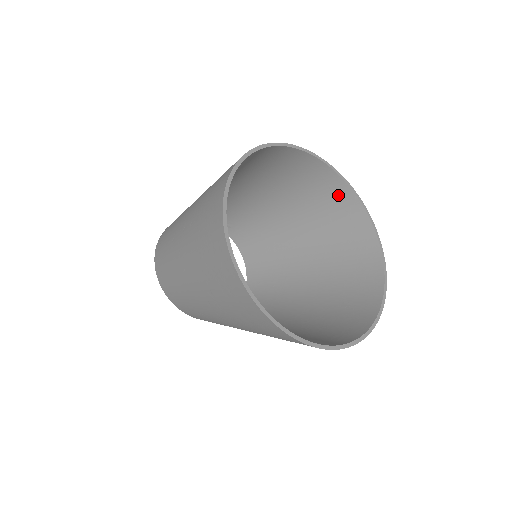
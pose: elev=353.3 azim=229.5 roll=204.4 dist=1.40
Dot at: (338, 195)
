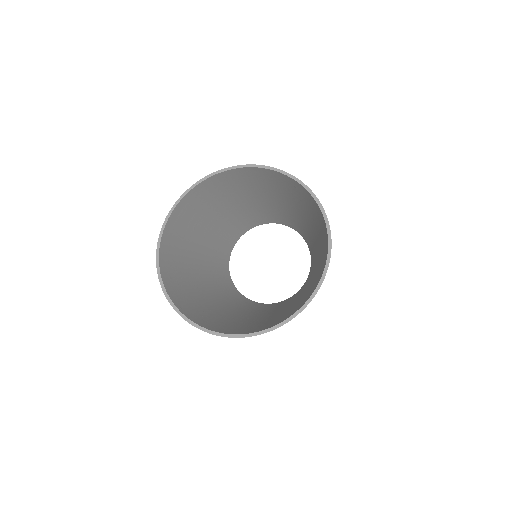
Dot at: (303, 193)
